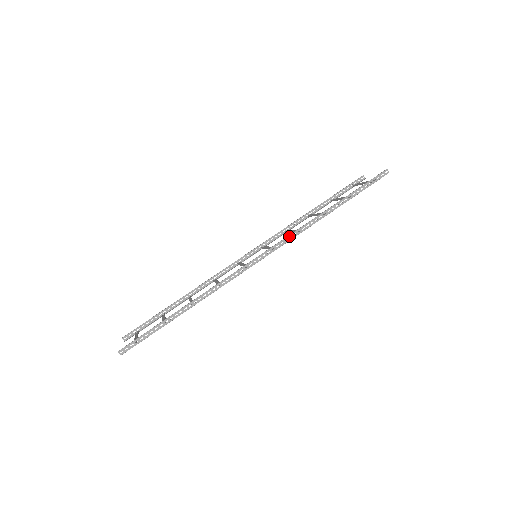
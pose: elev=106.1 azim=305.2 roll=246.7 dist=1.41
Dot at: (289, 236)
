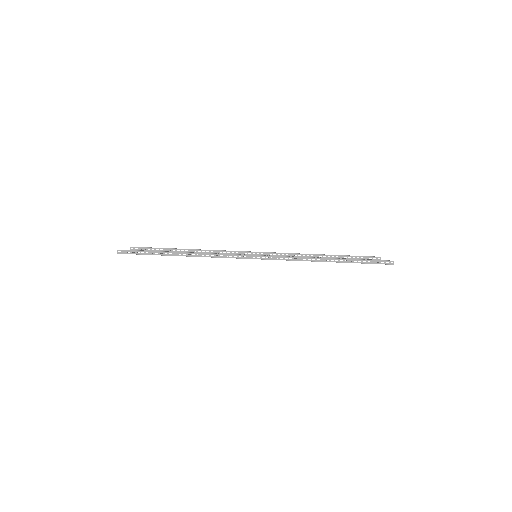
Dot at: (286, 257)
